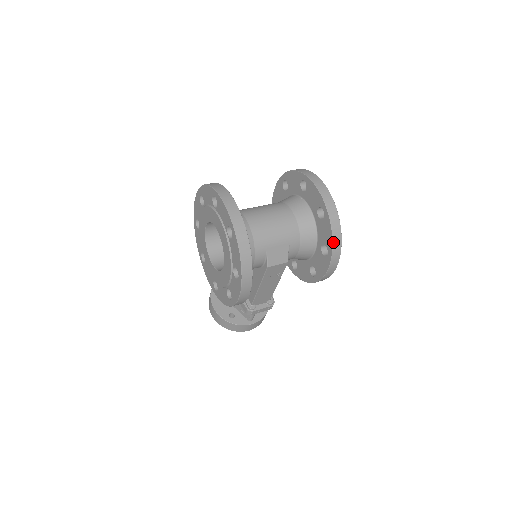
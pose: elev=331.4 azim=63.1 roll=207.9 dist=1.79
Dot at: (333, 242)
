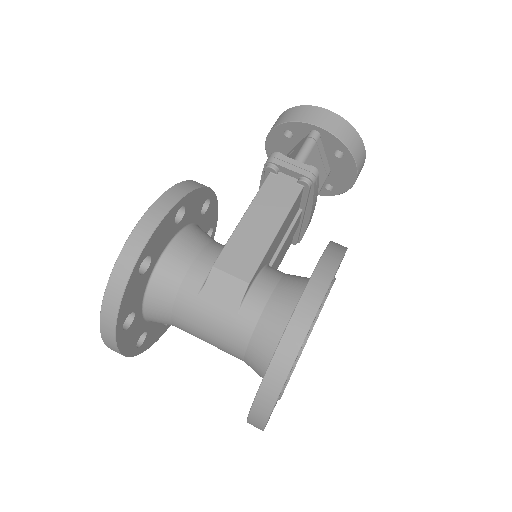
Dot at: occluded
